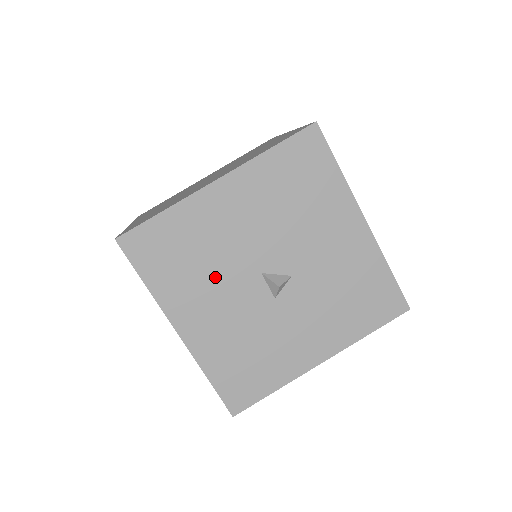
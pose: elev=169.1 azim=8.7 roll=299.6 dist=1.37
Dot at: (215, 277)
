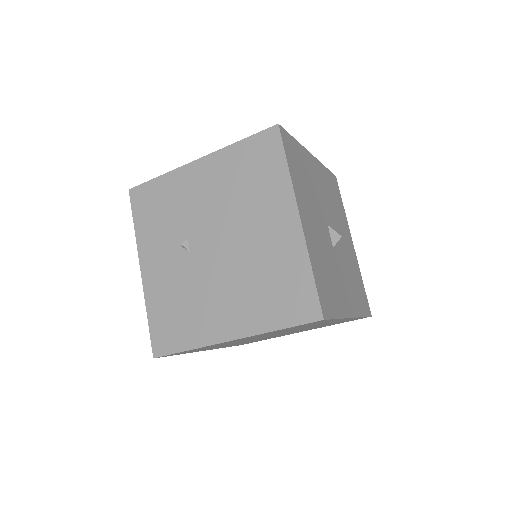
Dot at: (313, 203)
